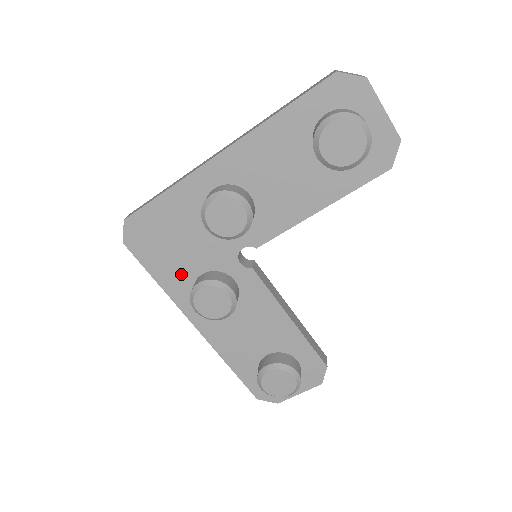
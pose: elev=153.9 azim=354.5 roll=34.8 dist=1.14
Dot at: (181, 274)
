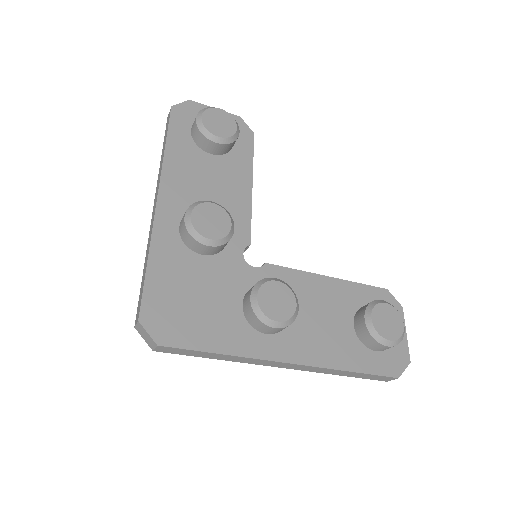
Dot at: (229, 323)
